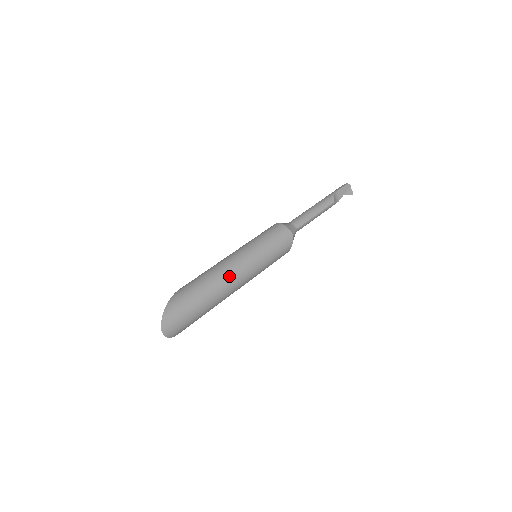
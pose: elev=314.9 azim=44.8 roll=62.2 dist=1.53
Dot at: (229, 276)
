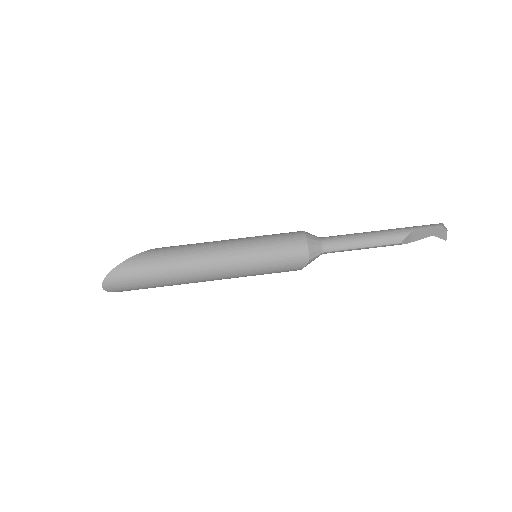
Dot at: (201, 268)
